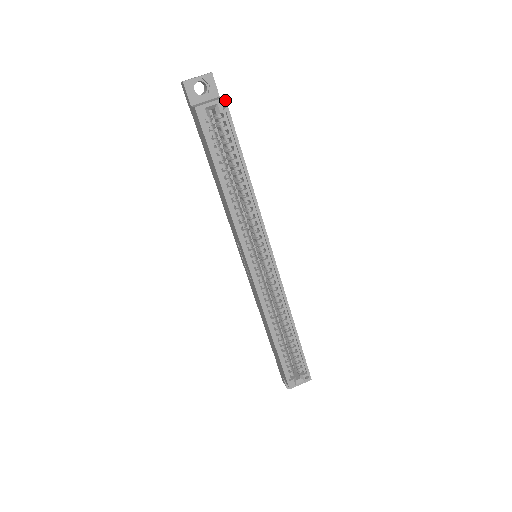
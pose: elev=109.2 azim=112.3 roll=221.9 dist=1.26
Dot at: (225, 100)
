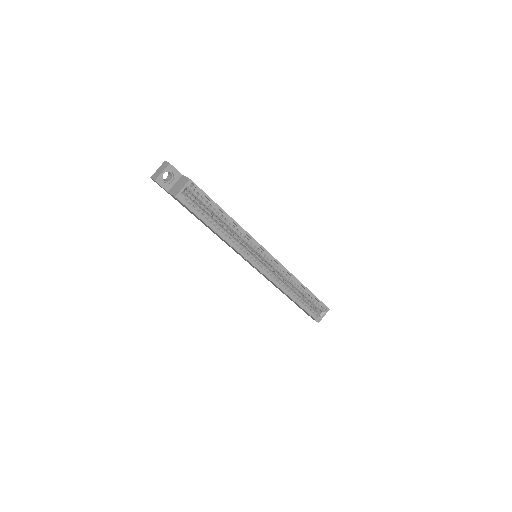
Dot at: (191, 181)
